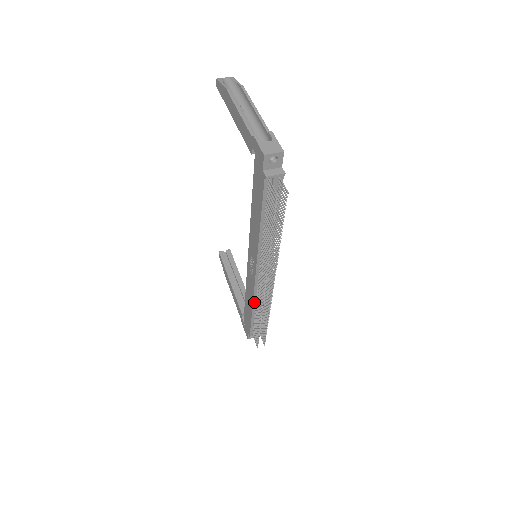
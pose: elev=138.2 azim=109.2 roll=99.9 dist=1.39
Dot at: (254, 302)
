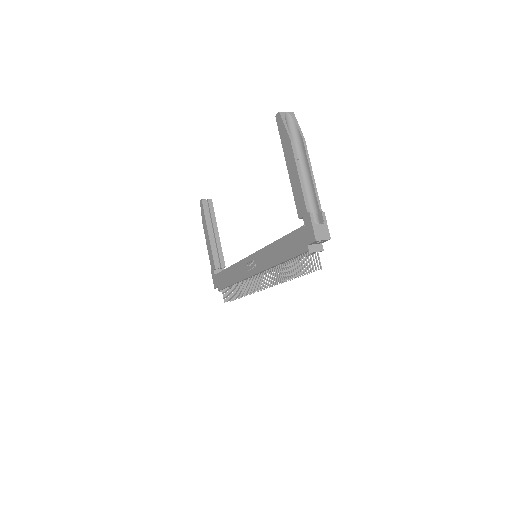
Dot at: (239, 282)
